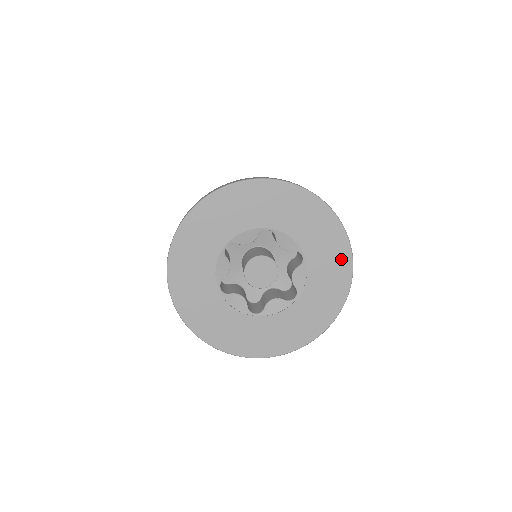
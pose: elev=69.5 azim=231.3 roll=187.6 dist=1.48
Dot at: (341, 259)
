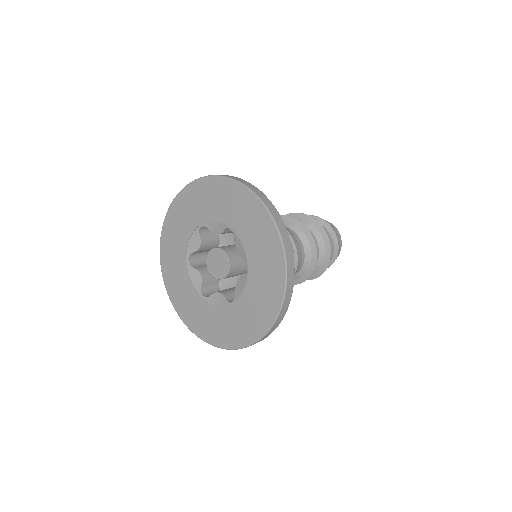
Dot at: (274, 291)
